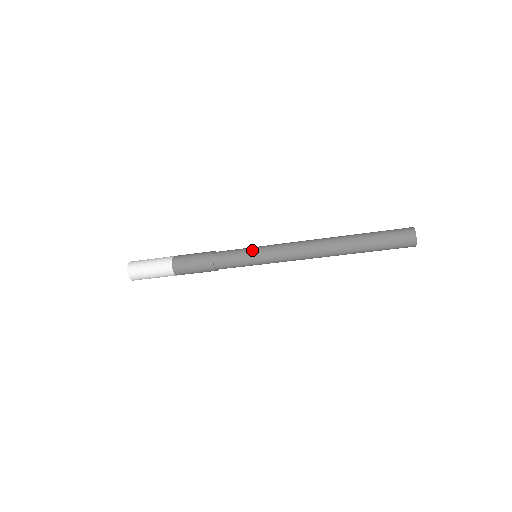
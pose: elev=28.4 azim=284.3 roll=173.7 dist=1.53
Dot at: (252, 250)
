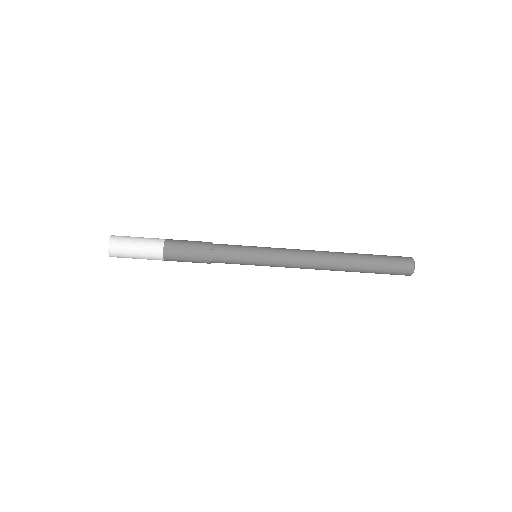
Dot at: (255, 246)
